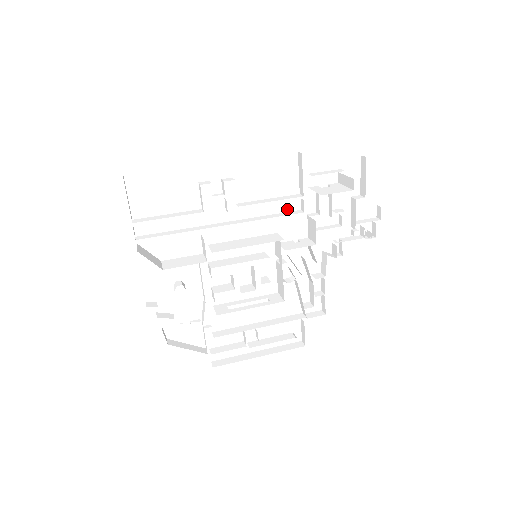
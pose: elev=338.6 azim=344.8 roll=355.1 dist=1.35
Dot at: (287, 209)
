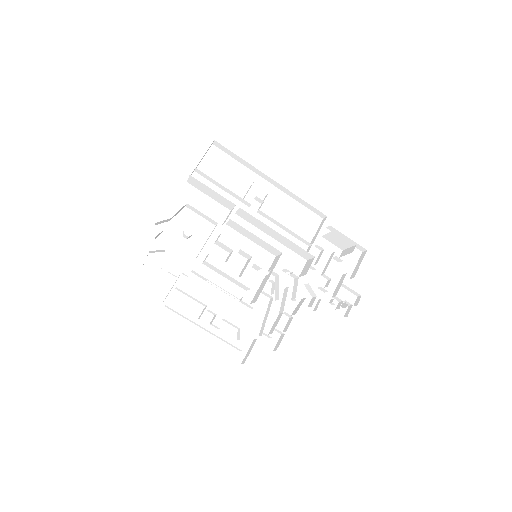
Dot at: occluded
